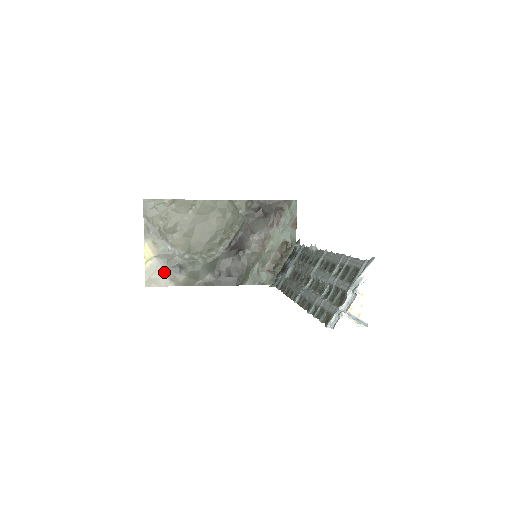
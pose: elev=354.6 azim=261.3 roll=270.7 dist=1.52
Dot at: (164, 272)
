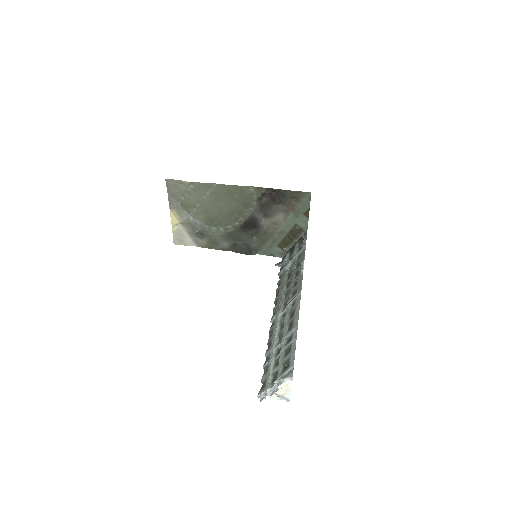
Dot at: (188, 235)
